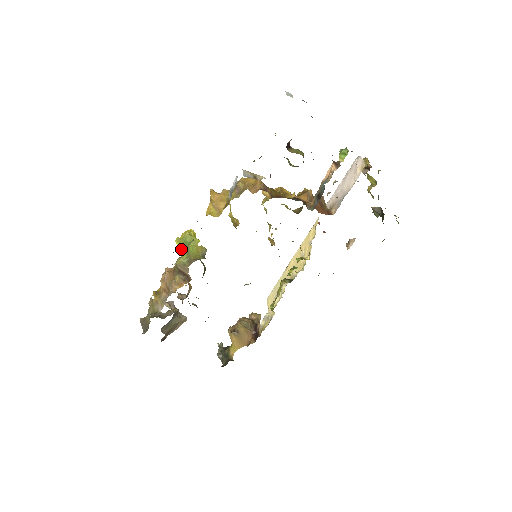
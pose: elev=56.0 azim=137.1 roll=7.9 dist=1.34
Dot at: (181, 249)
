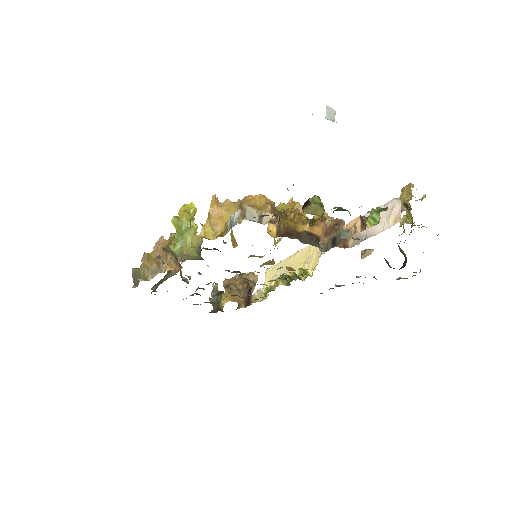
Dot at: occluded
